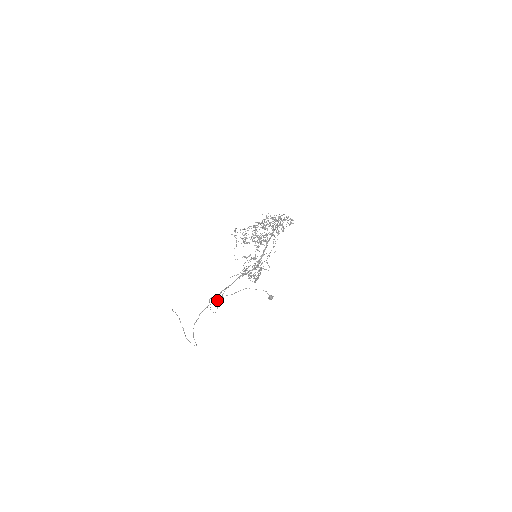
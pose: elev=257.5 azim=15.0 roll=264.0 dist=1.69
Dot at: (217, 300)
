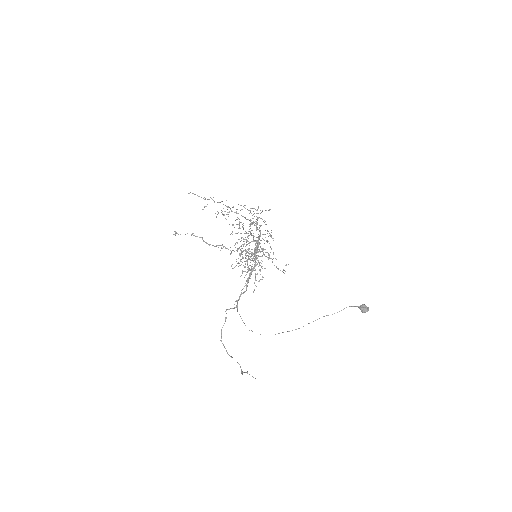
Dot at: occluded
